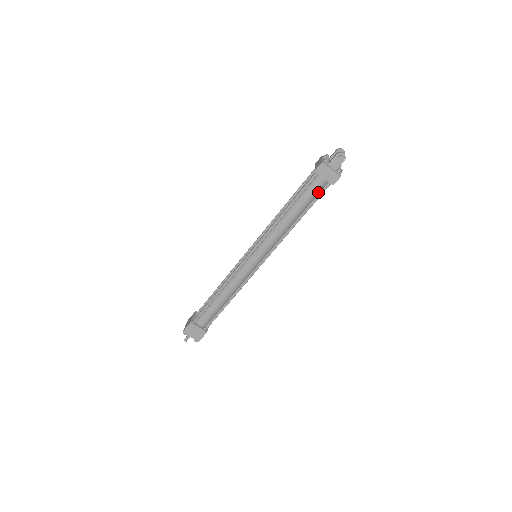
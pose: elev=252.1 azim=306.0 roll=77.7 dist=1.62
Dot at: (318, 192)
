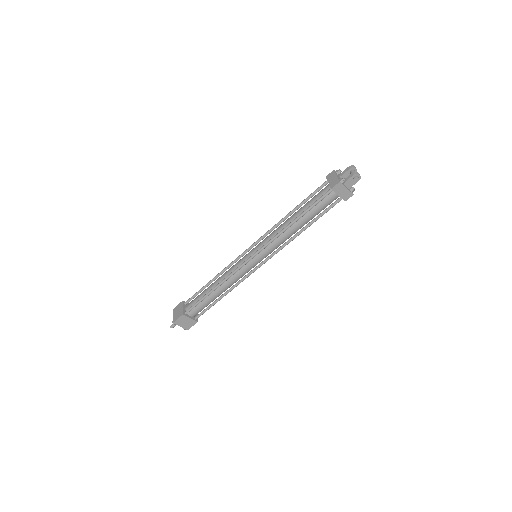
Dot at: occluded
